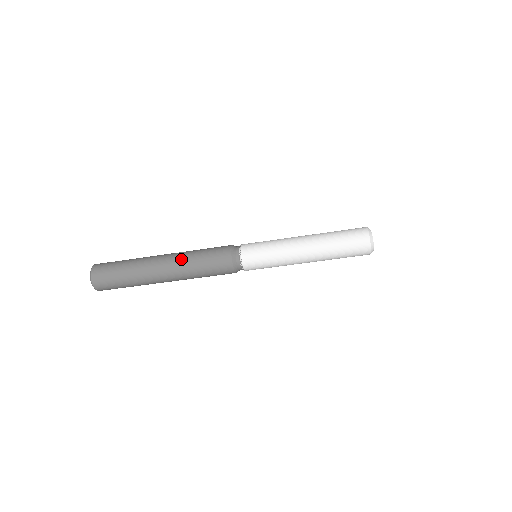
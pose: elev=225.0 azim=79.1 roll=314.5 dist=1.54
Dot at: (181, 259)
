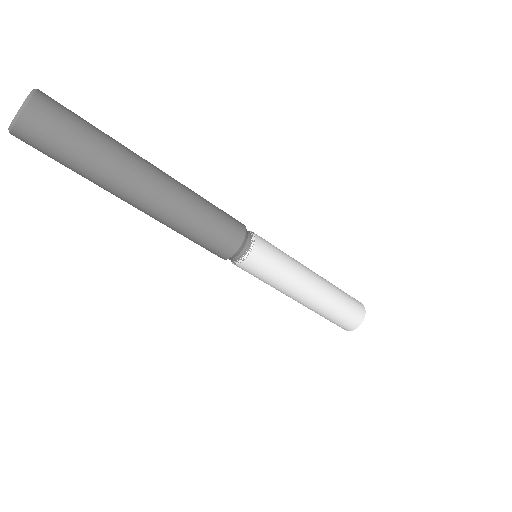
Dot at: (185, 186)
